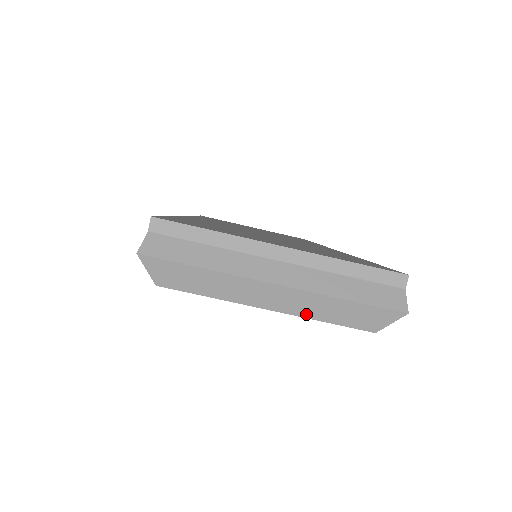
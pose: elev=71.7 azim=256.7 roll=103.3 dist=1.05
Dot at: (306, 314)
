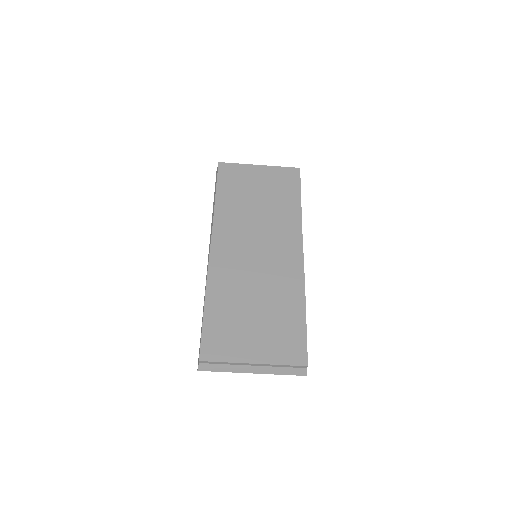
Dot at: occluded
